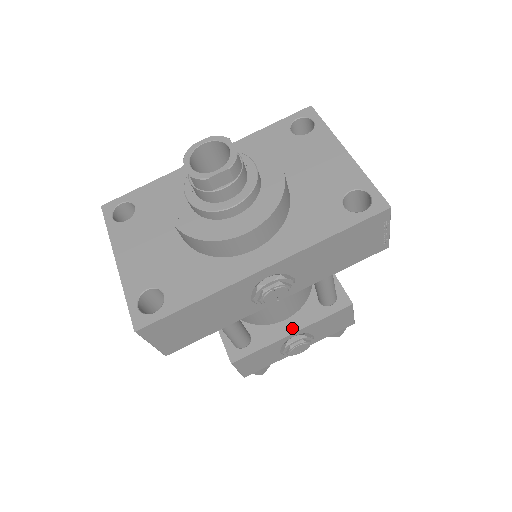
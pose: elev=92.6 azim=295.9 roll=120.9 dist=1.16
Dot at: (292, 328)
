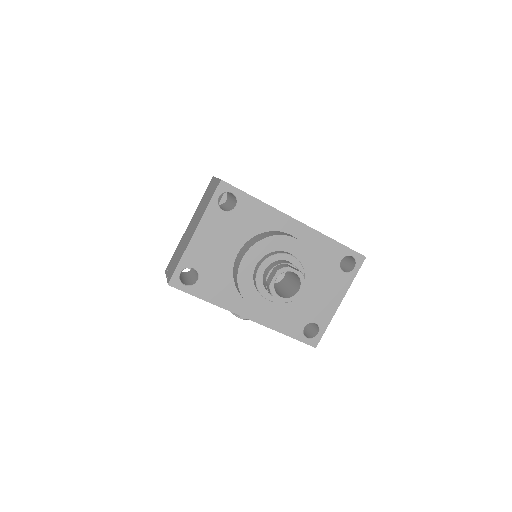
Dot at: occluded
